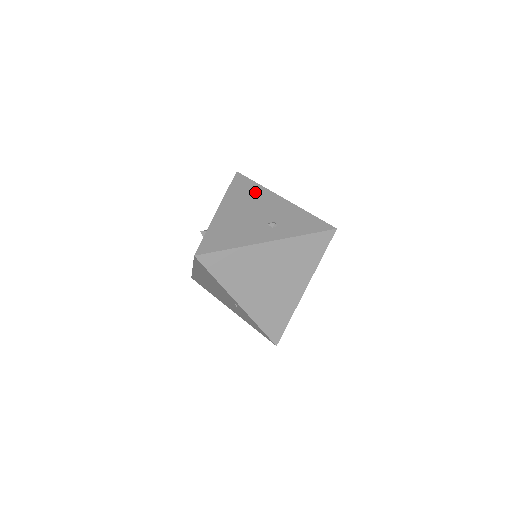
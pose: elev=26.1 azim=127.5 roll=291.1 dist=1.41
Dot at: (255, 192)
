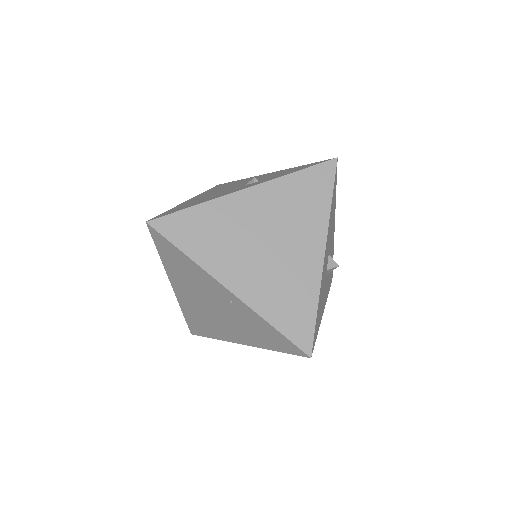
Dot at: (236, 182)
